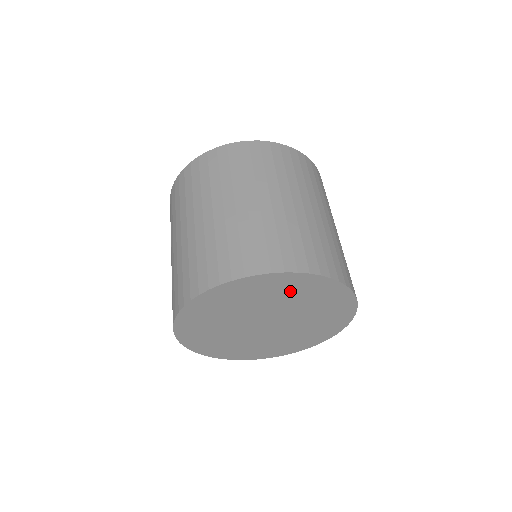
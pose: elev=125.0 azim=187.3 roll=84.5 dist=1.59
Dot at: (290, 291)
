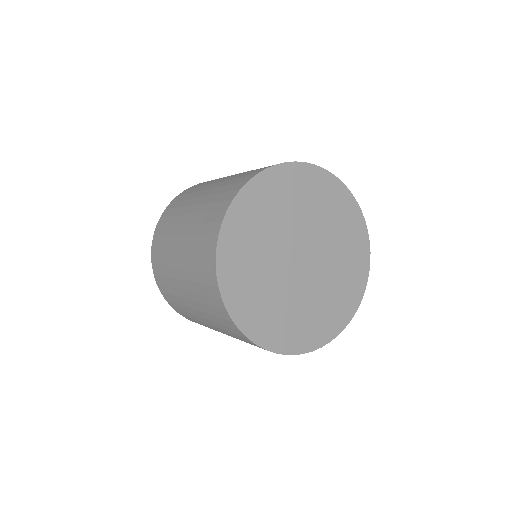
Dot at: (319, 199)
